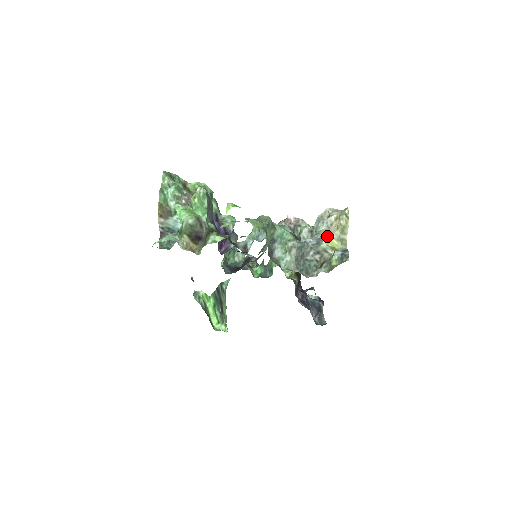
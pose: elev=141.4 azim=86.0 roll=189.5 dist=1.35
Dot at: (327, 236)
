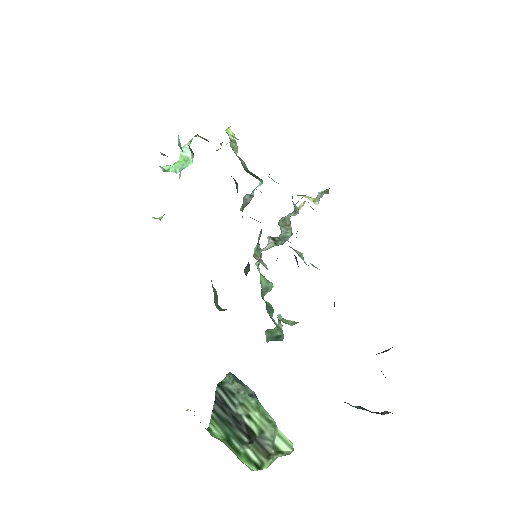
Dot at: occluded
